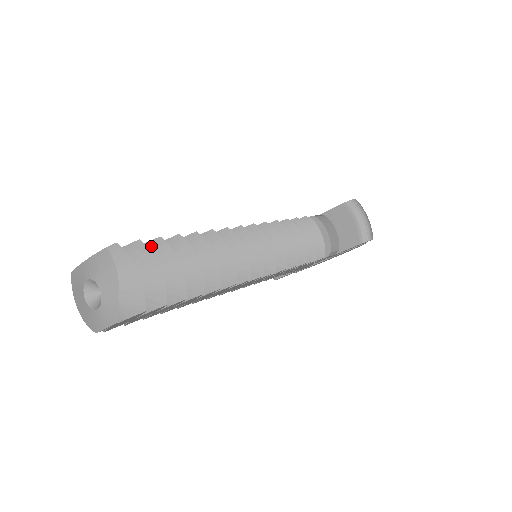
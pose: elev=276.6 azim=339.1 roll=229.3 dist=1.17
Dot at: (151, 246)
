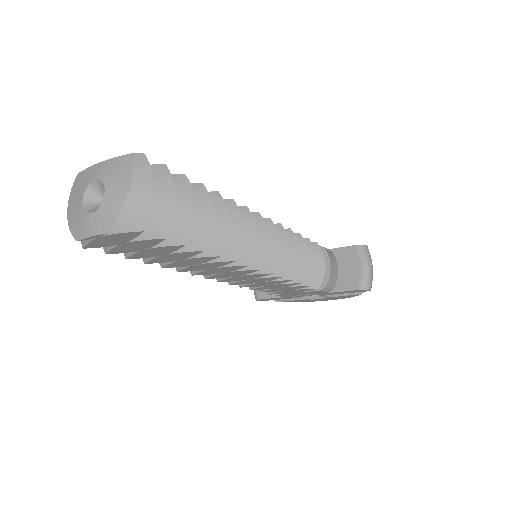
Dot at: occluded
